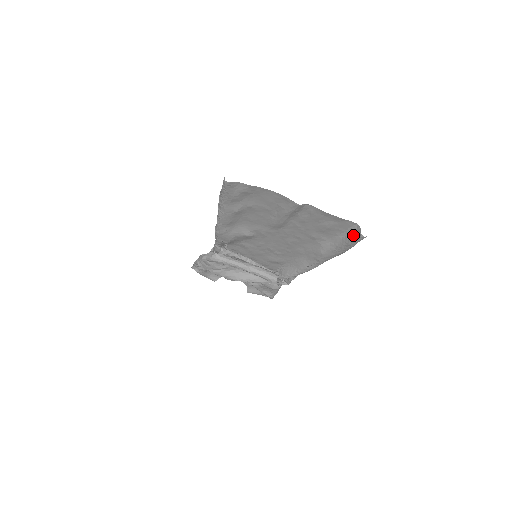
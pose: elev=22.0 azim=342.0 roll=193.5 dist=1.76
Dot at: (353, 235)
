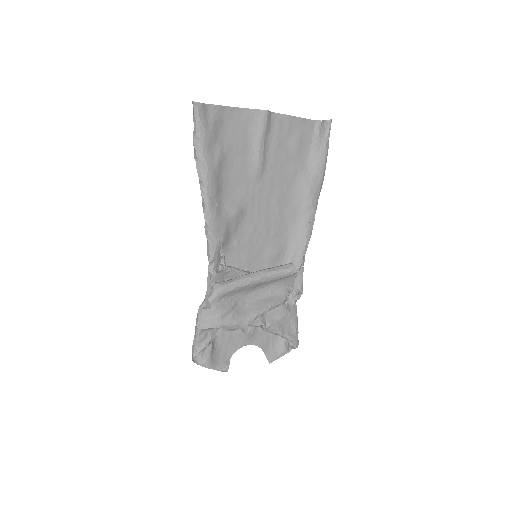
Dot at: (321, 134)
